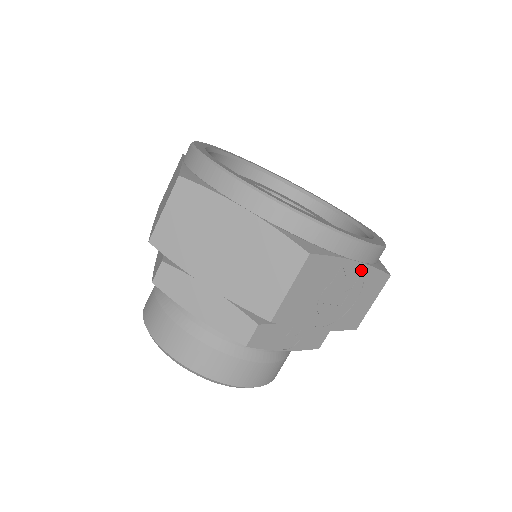
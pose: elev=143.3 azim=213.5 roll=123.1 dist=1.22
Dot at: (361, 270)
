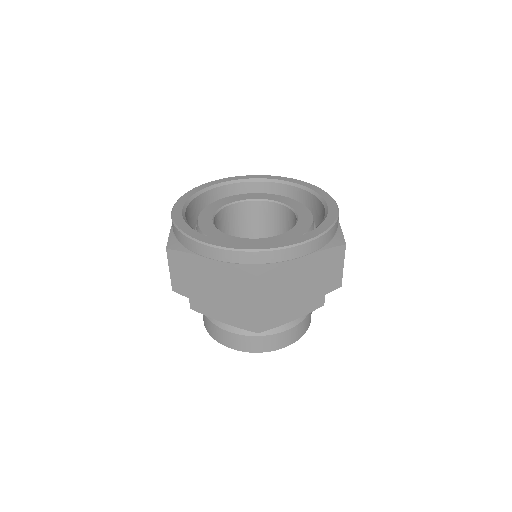
Dot at: occluded
